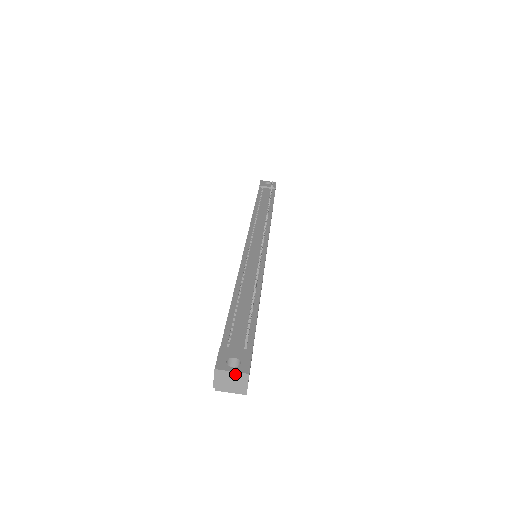
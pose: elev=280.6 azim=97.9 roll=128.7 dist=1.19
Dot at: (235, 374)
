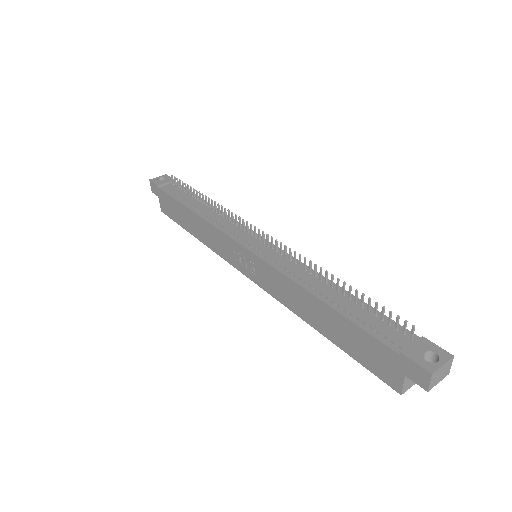
Dot at: (445, 365)
